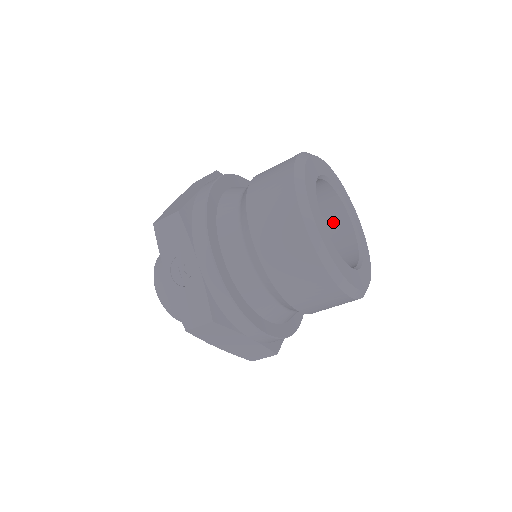
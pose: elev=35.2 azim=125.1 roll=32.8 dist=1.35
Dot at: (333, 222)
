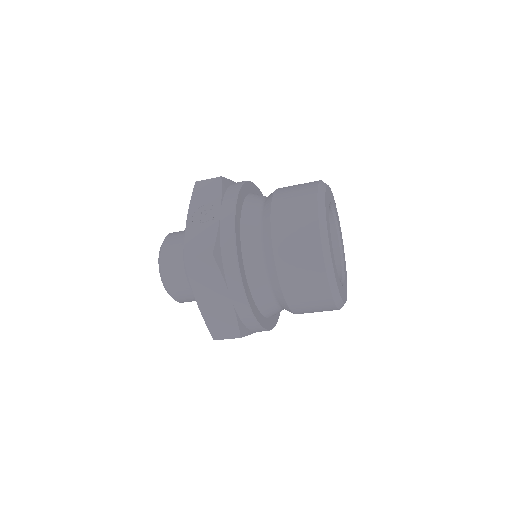
Dot at: occluded
